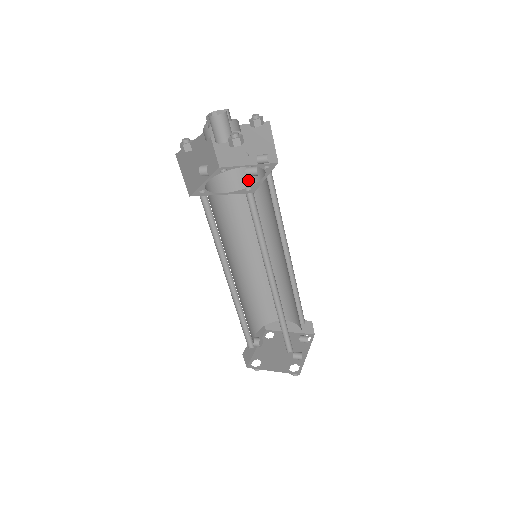
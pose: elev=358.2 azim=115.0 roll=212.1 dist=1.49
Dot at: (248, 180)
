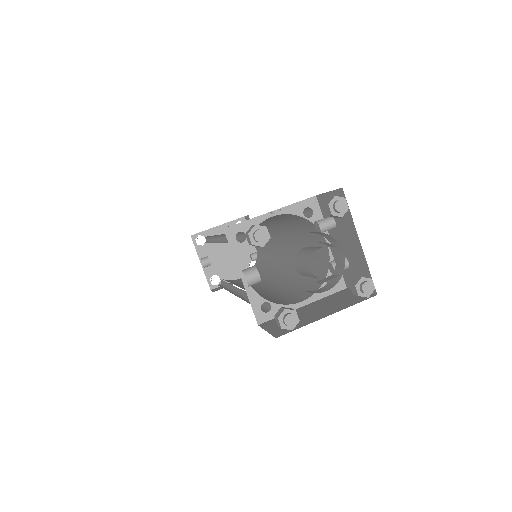
Dot at: occluded
